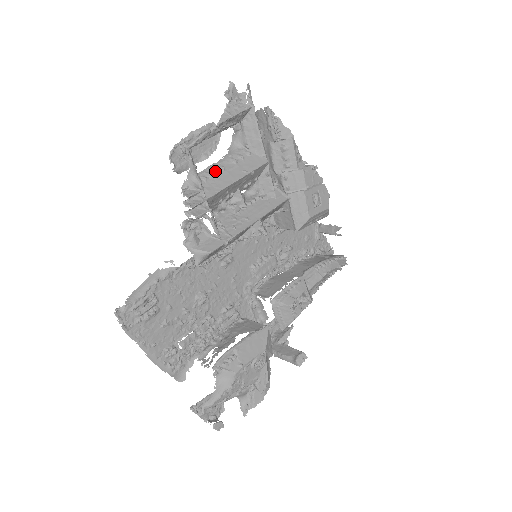
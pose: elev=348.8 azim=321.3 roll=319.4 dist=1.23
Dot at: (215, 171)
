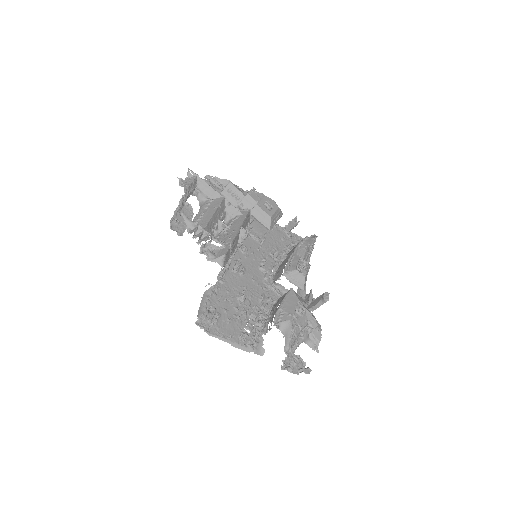
Dot at: (199, 216)
